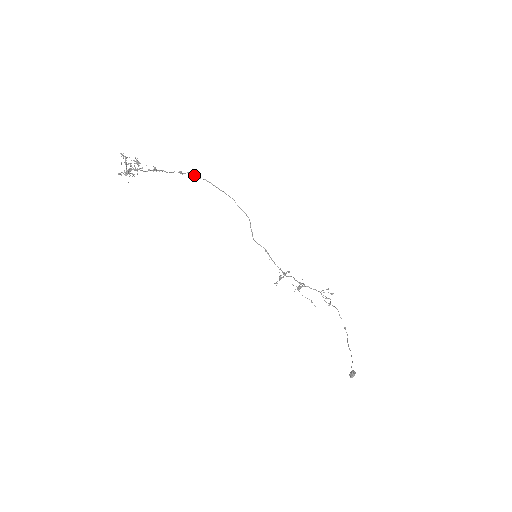
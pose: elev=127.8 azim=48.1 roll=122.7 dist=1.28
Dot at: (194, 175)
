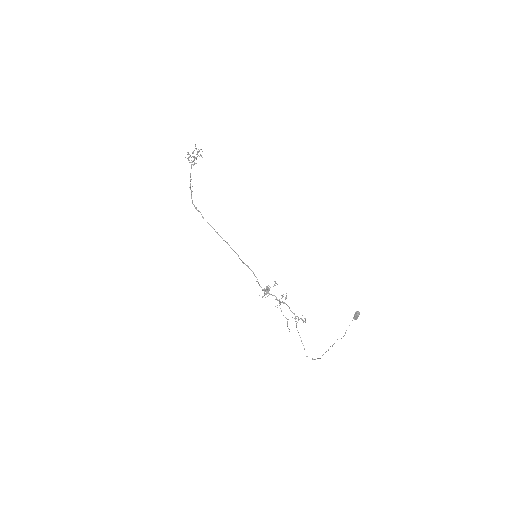
Dot at: (203, 217)
